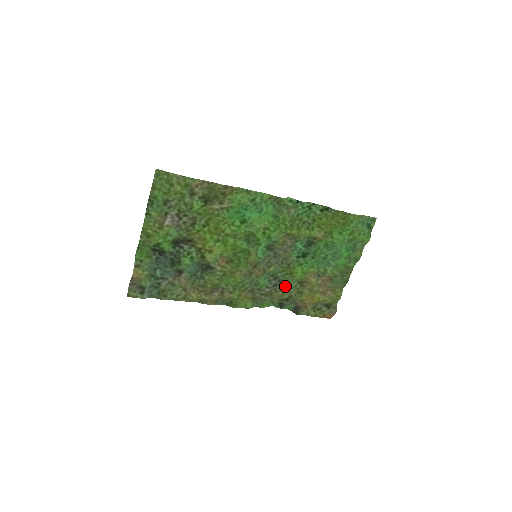
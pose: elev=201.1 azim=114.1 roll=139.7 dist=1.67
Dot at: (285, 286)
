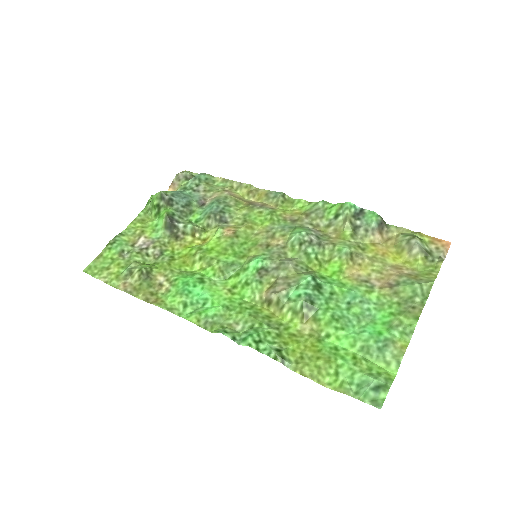
Dot at: (332, 243)
